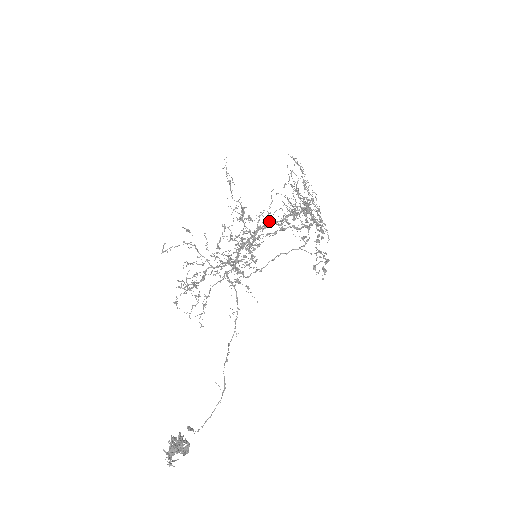
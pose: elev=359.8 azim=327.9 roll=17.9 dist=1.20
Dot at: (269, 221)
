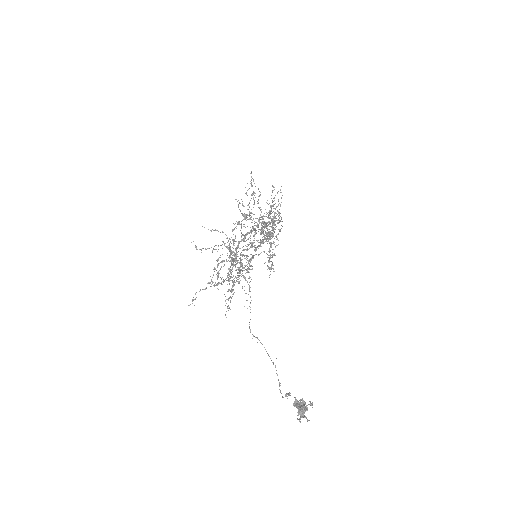
Dot at: occluded
